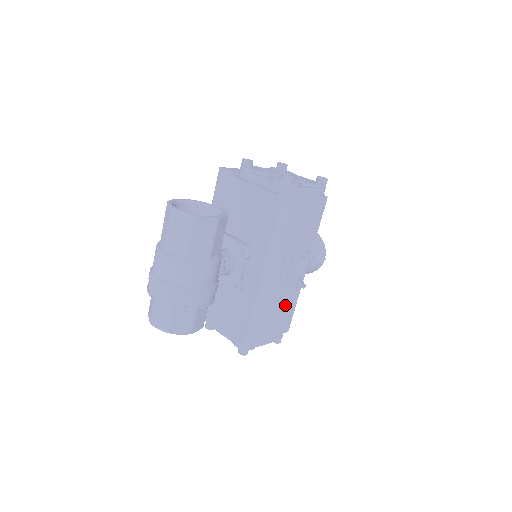
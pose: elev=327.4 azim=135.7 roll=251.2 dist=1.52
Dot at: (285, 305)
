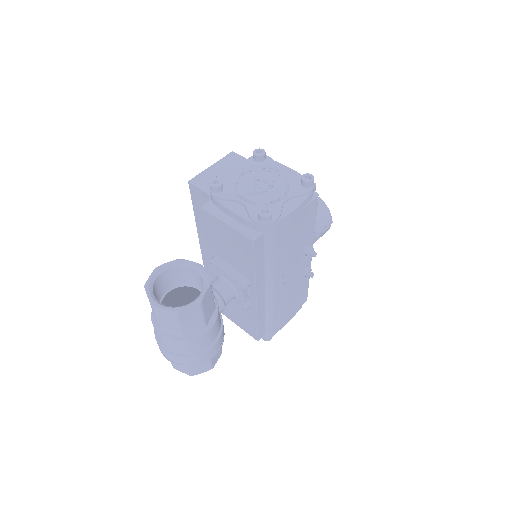
Dot at: (297, 291)
